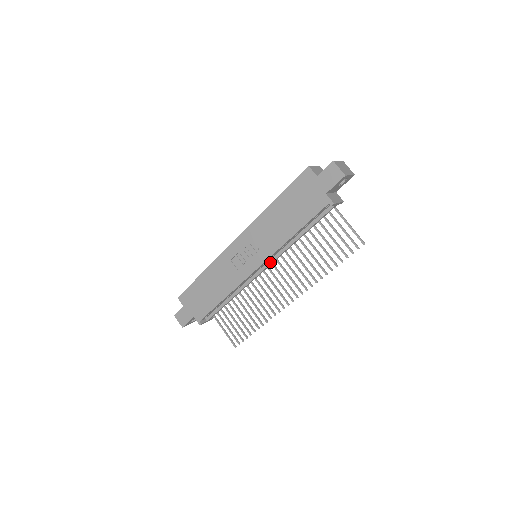
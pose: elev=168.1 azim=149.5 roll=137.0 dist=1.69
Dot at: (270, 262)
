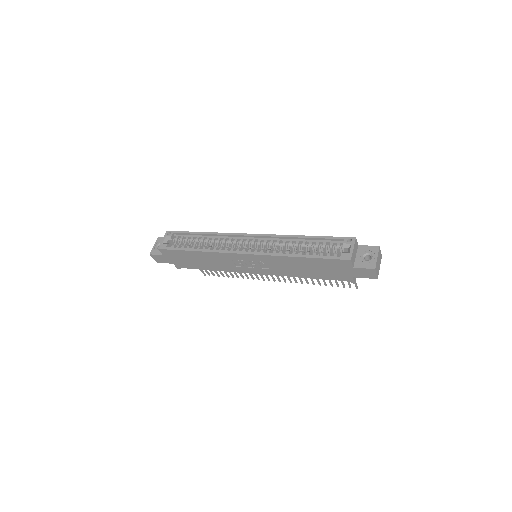
Dot at: occluded
